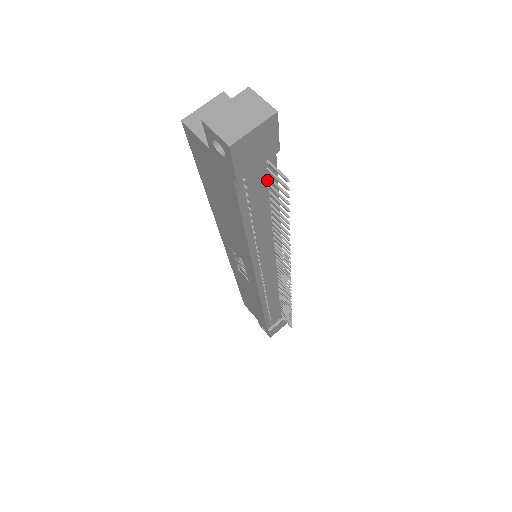
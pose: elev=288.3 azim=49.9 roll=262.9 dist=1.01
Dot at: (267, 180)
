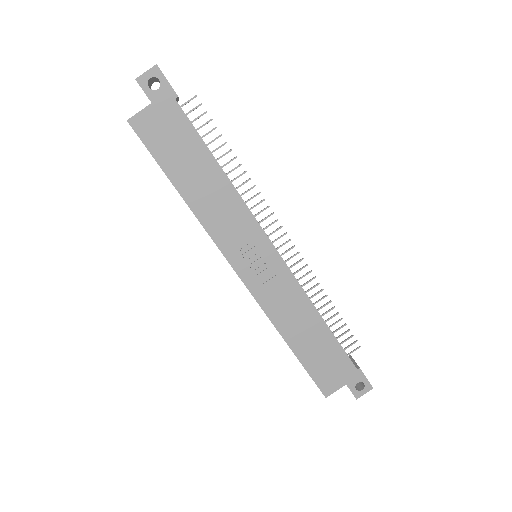
Dot at: occluded
